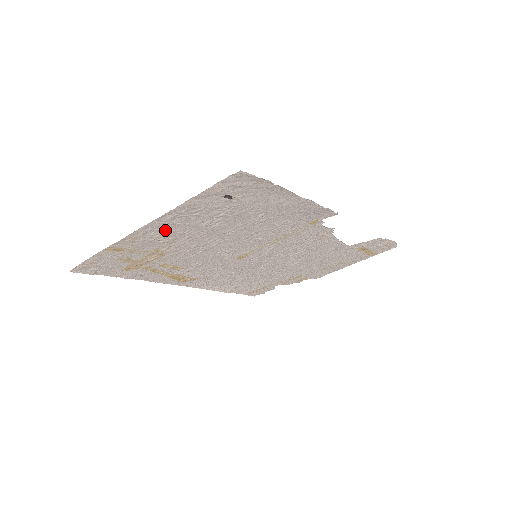
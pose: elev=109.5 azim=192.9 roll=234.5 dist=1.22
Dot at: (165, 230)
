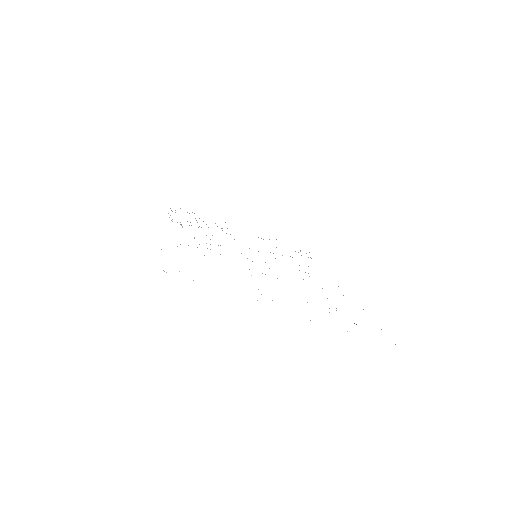
Dot at: occluded
